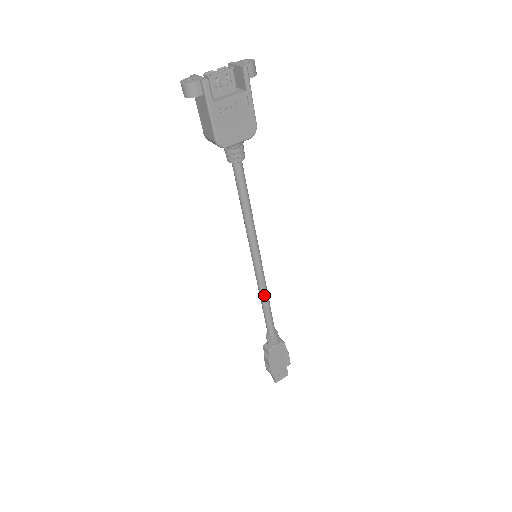
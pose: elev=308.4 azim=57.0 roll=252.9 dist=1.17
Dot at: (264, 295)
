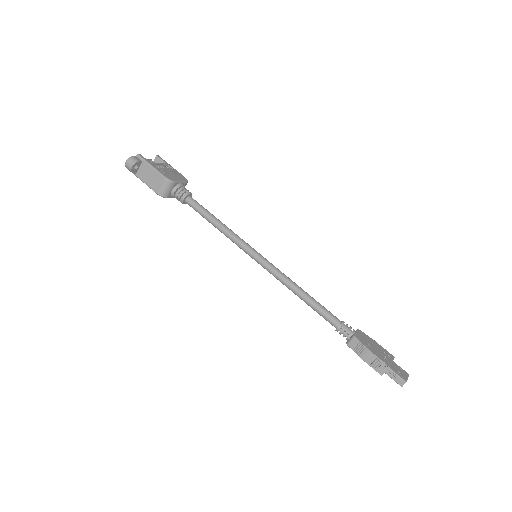
Dot at: (292, 283)
